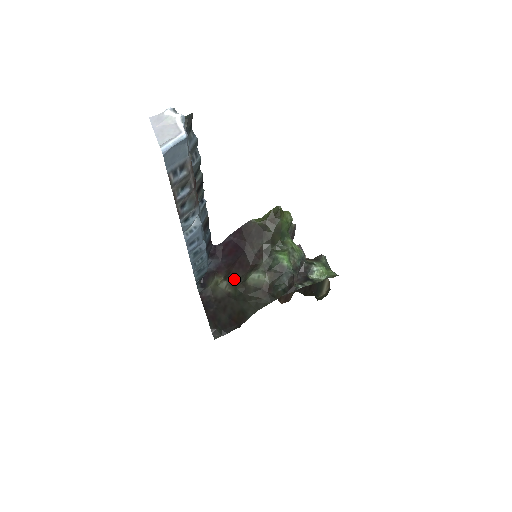
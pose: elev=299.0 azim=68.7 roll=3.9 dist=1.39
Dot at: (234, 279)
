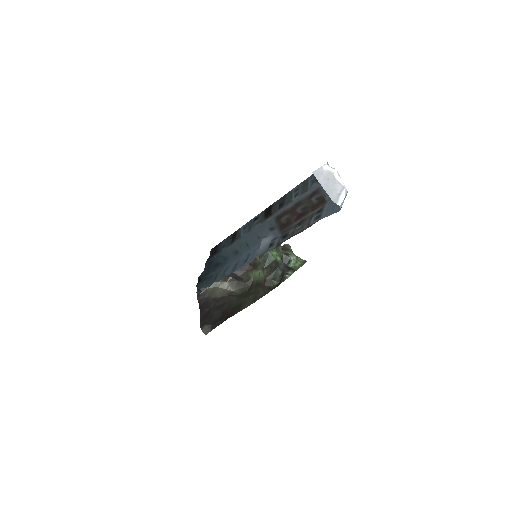
Dot at: (237, 279)
